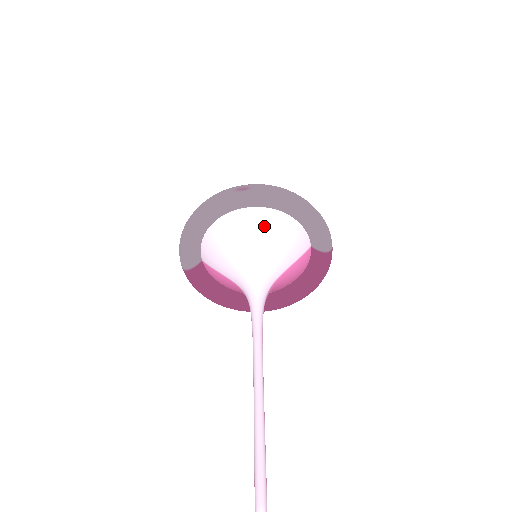
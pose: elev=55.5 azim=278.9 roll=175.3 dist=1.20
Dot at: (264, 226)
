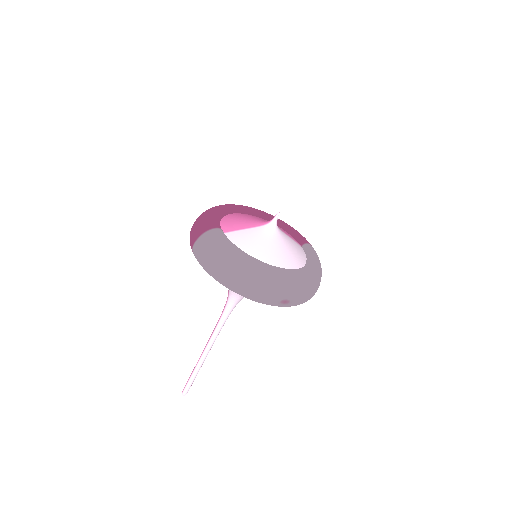
Dot at: occluded
